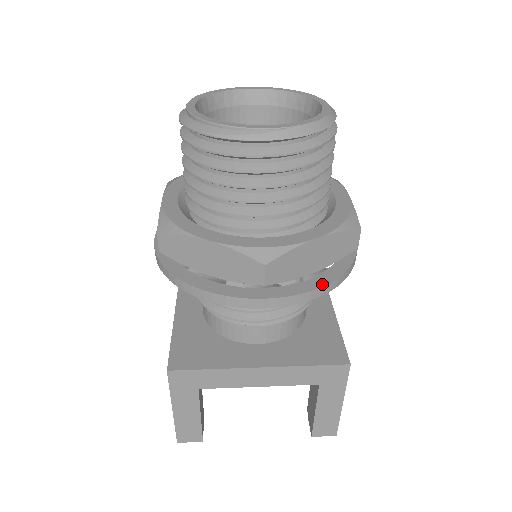
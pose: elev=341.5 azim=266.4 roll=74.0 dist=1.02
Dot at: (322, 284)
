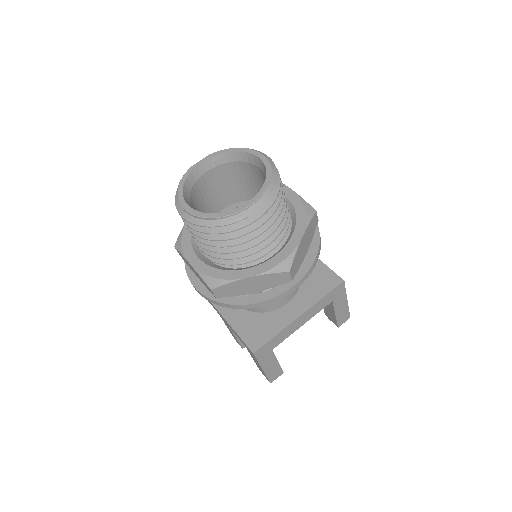
Dot at: (315, 256)
